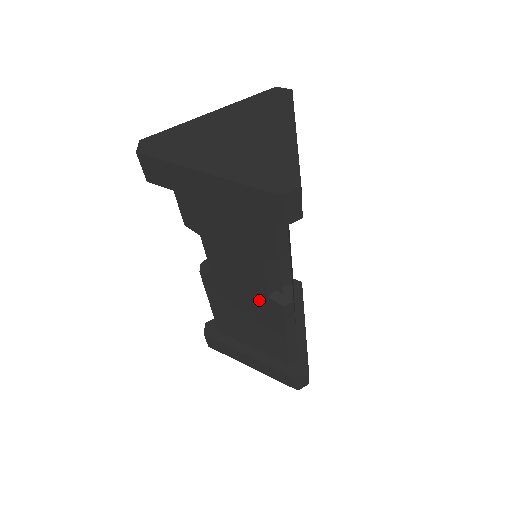
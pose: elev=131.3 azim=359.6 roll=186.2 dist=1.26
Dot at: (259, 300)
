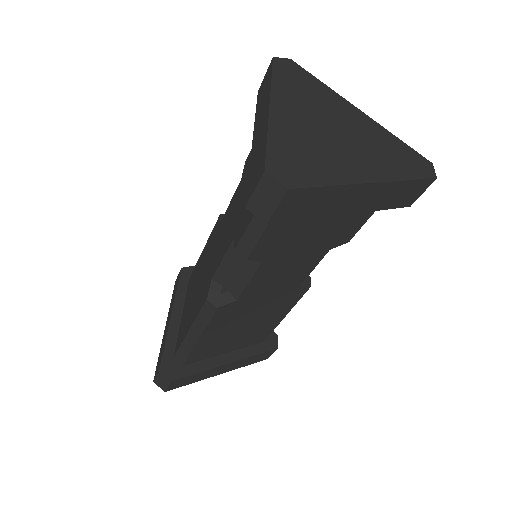
Dot at: (284, 296)
